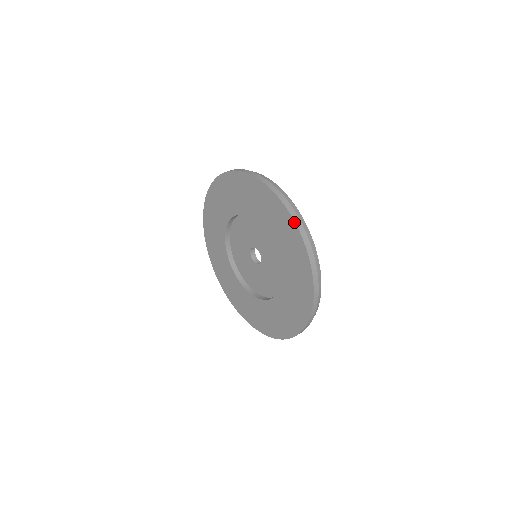
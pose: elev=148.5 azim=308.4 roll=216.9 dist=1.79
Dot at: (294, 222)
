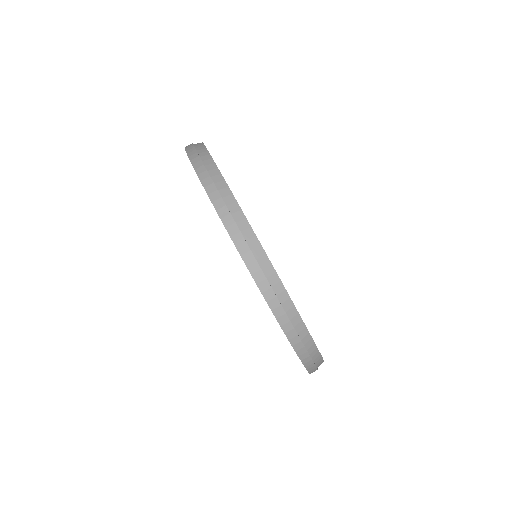
Dot at: occluded
